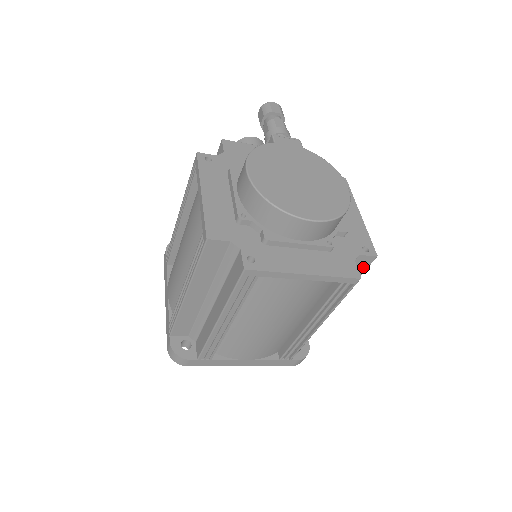
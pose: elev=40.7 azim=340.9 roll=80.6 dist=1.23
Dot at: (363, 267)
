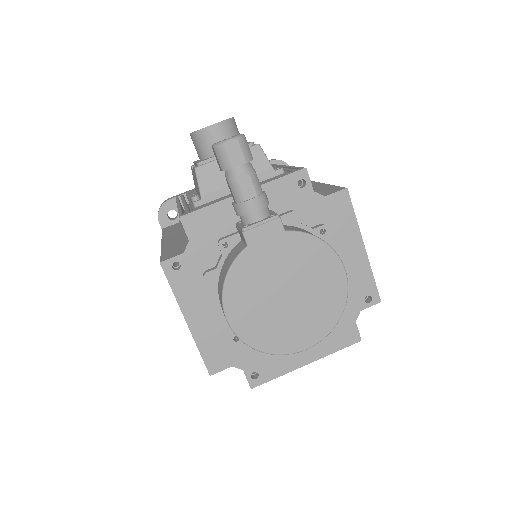
Dot at: occluded
